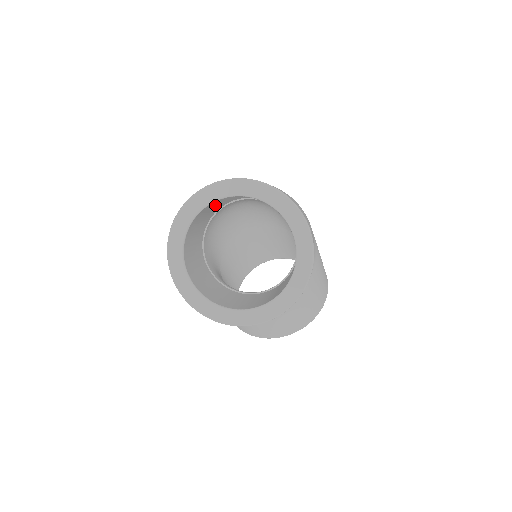
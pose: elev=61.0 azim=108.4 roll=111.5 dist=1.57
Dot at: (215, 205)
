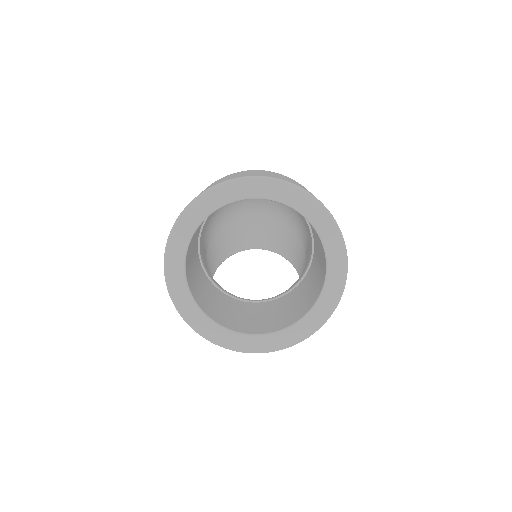
Dot at: occluded
